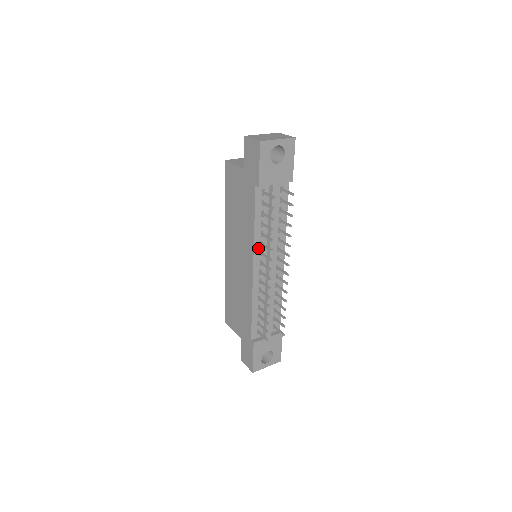
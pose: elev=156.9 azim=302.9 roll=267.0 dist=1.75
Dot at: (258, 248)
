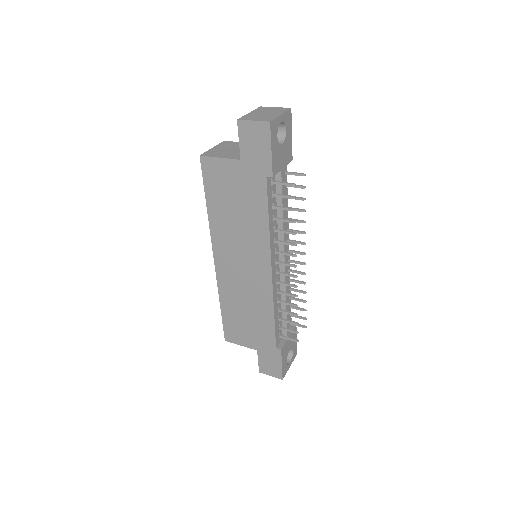
Dot at: (273, 247)
